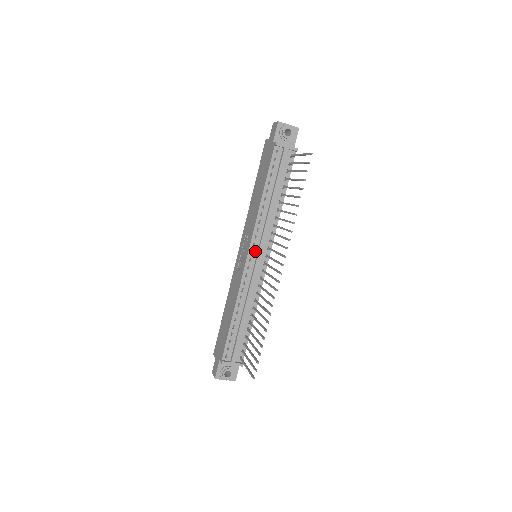
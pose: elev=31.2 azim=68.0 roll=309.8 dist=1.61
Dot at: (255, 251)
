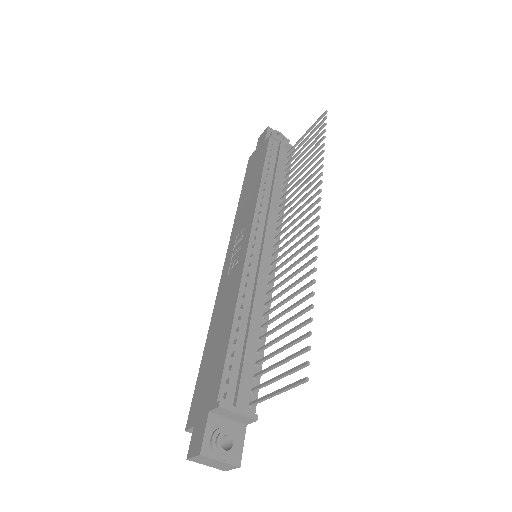
Dot at: (259, 237)
